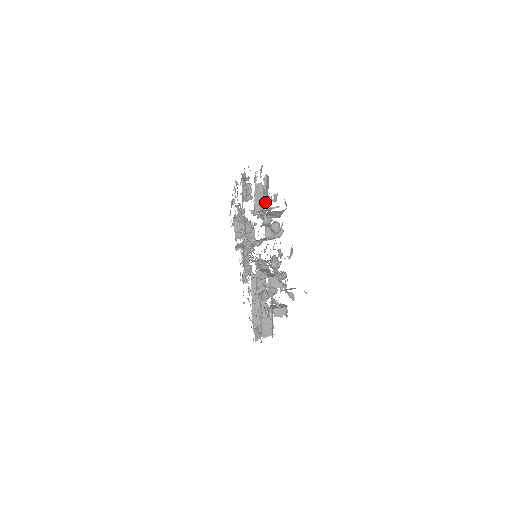
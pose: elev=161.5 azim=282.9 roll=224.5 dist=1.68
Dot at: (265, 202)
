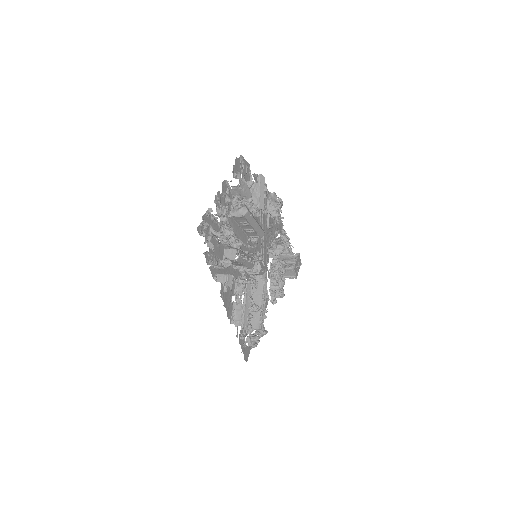
Dot at: occluded
